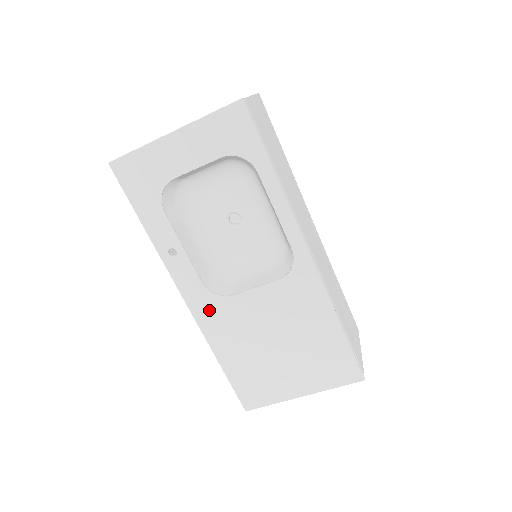
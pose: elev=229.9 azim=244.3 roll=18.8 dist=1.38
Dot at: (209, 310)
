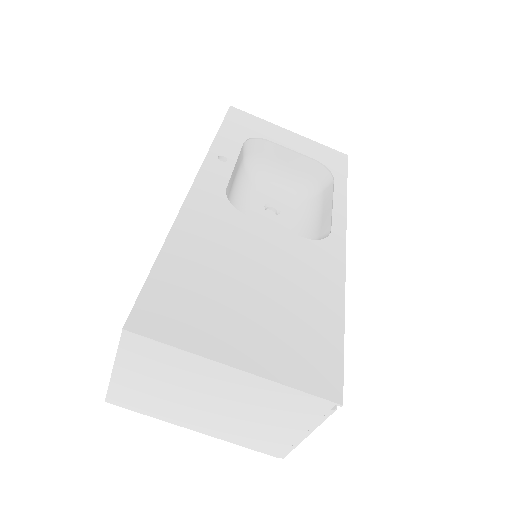
Dot at: (209, 206)
